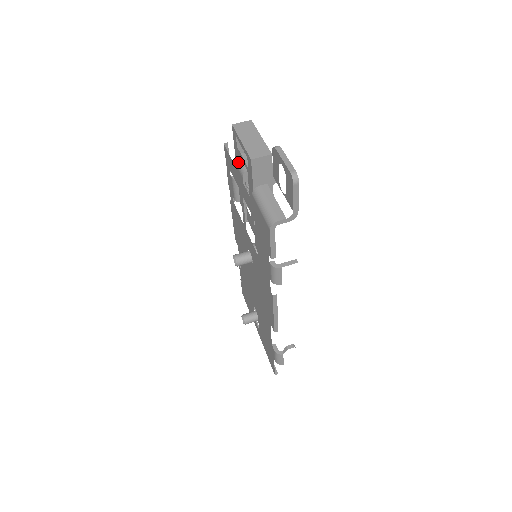
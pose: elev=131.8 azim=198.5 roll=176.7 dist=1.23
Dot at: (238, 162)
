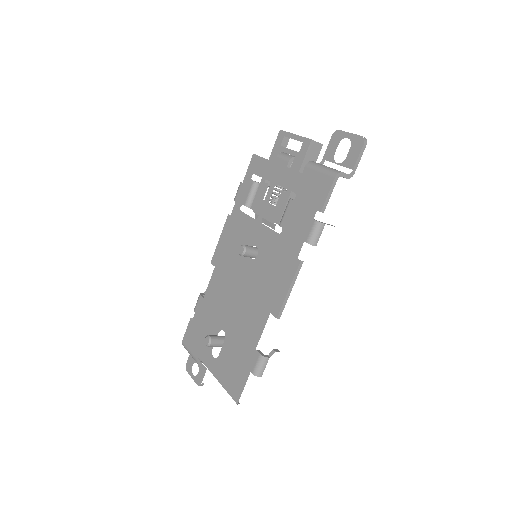
Dot at: (281, 154)
